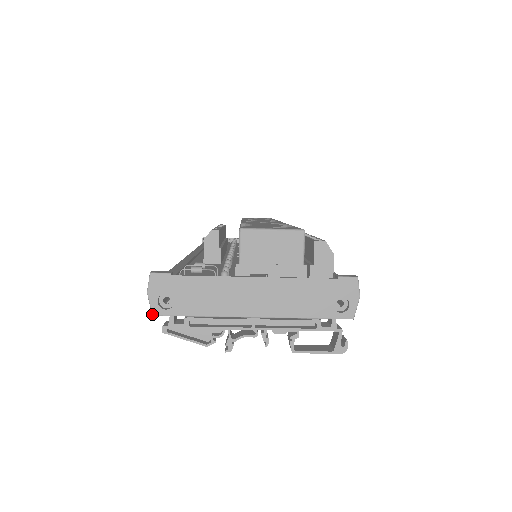
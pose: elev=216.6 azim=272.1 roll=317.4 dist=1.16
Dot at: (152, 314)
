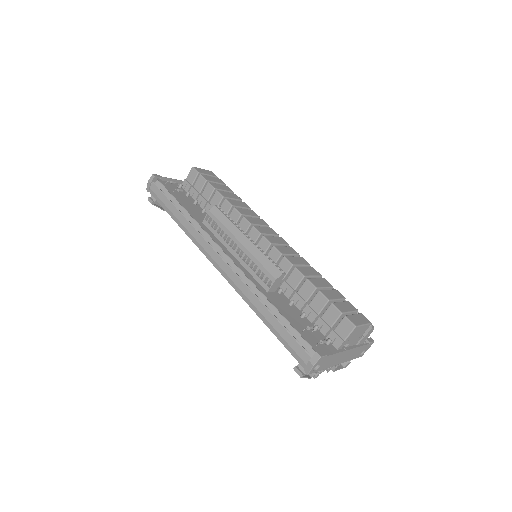
Dot at: (308, 374)
